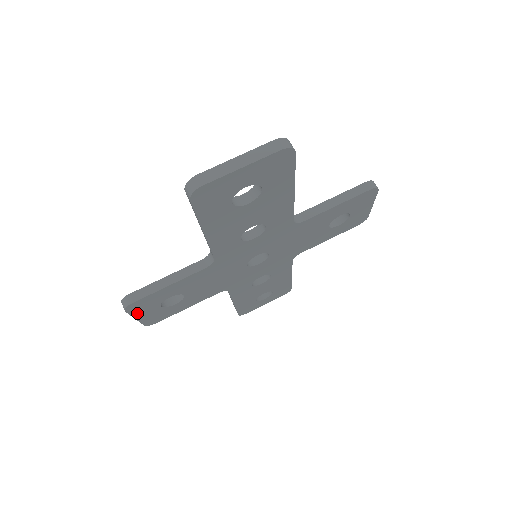
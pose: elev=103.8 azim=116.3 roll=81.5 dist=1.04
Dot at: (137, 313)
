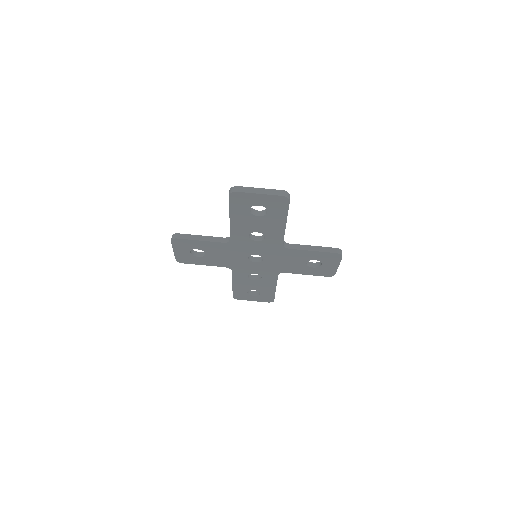
Dot at: (176, 247)
